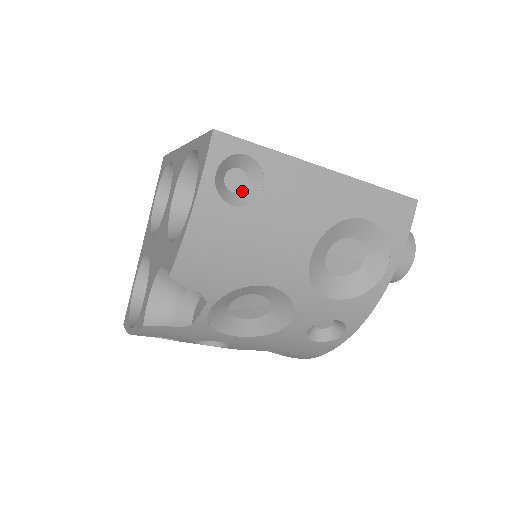
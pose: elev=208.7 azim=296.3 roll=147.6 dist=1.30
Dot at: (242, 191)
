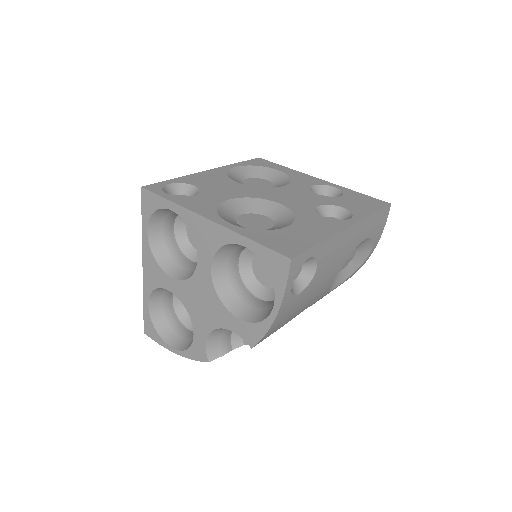
Dot at: (299, 275)
